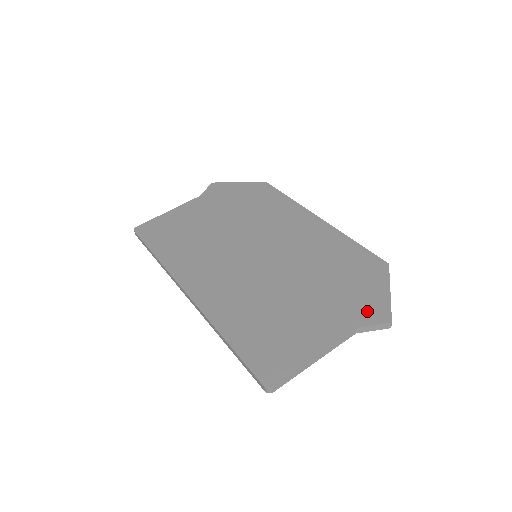
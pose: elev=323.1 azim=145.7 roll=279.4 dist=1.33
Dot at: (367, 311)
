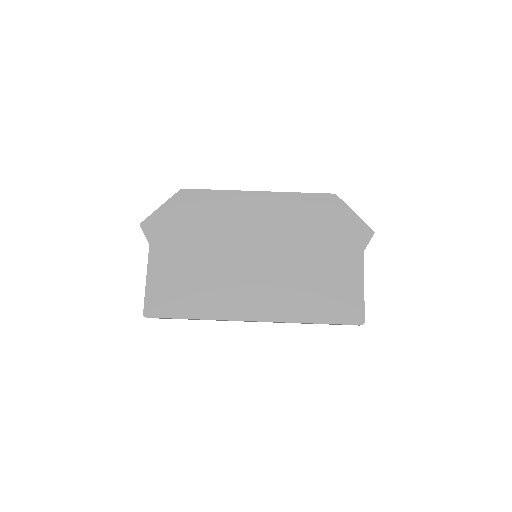
Dot at: (358, 237)
